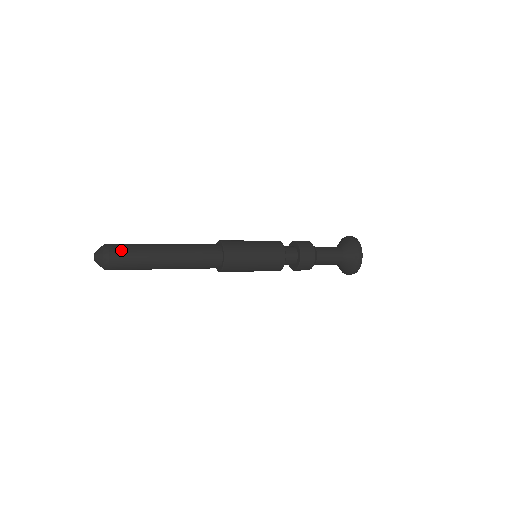
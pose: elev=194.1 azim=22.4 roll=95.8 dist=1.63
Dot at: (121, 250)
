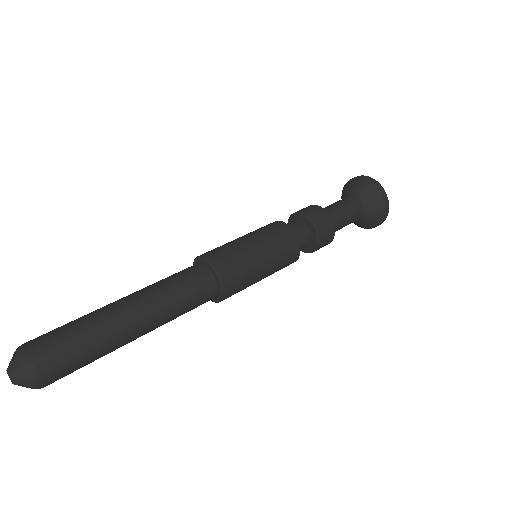
Dot at: (61, 365)
